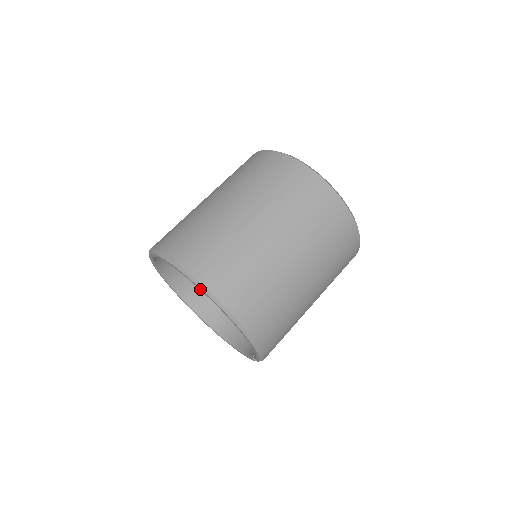
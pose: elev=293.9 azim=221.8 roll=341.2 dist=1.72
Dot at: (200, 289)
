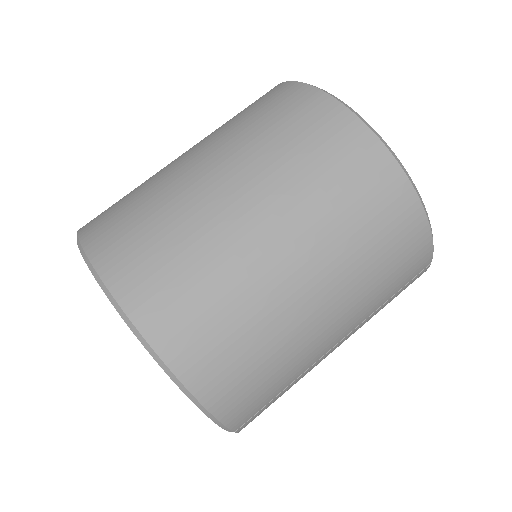
Dot at: (90, 268)
